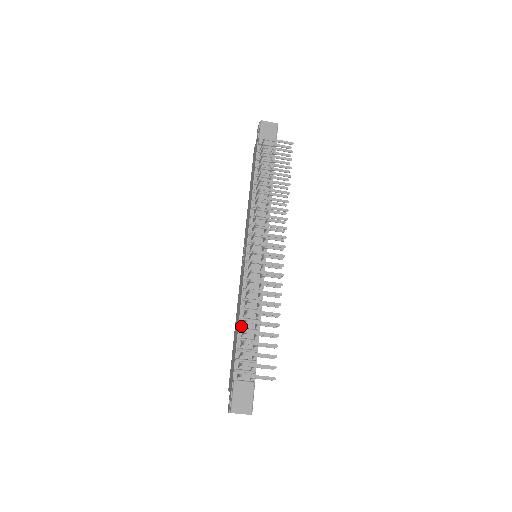
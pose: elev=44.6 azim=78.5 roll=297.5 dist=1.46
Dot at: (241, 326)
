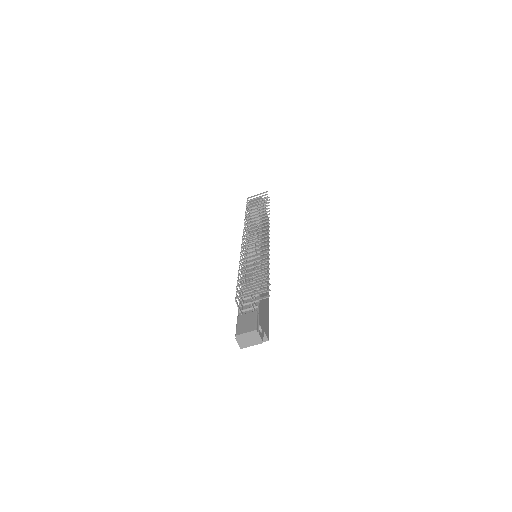
Dot at: occluded
